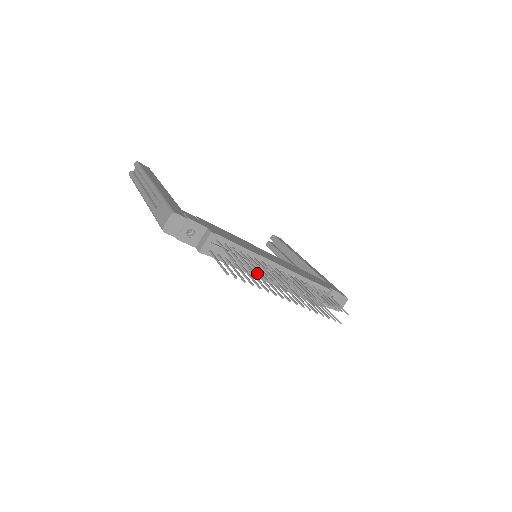
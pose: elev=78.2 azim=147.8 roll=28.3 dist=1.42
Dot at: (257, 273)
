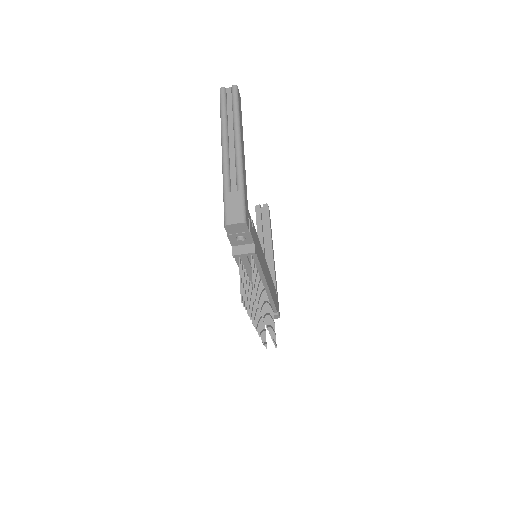
Dot at: occluded
